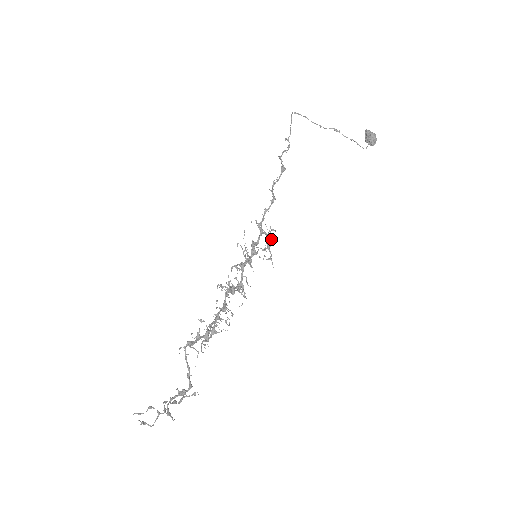
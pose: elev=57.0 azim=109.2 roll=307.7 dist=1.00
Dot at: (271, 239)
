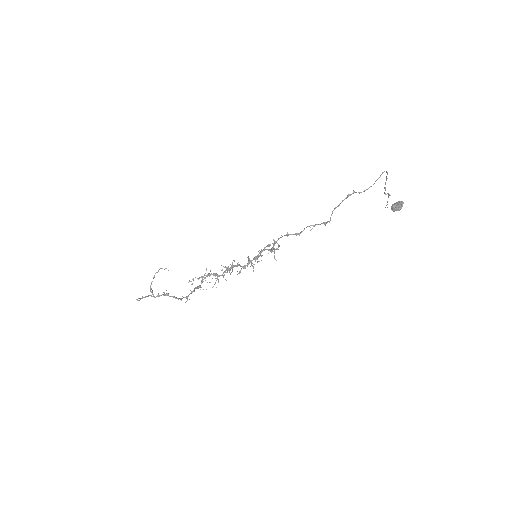
Dot at: occluded
